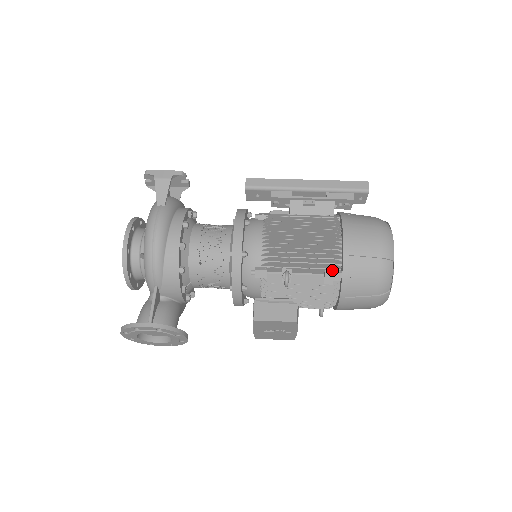
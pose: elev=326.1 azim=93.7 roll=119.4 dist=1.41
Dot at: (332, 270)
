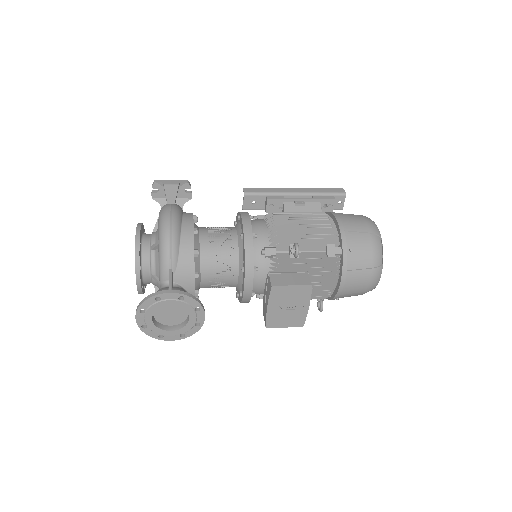
Dot at: (333, 244)
